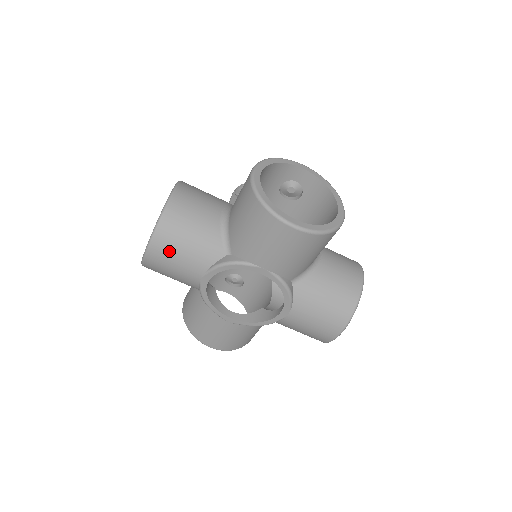
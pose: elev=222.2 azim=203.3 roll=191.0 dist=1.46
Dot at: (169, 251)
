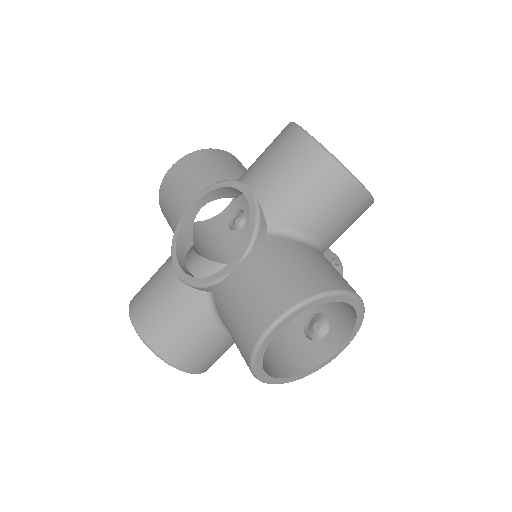
Dot at: (189, 167)
